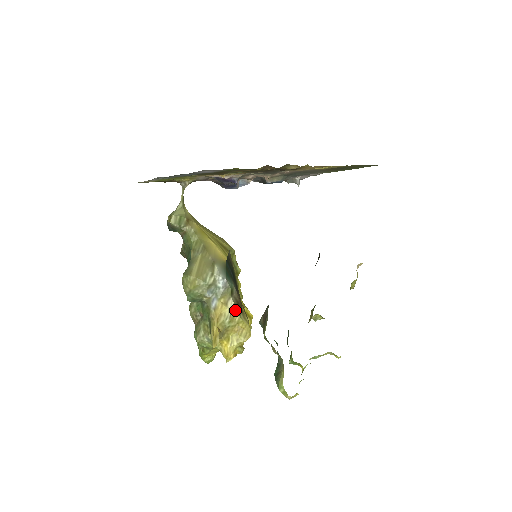
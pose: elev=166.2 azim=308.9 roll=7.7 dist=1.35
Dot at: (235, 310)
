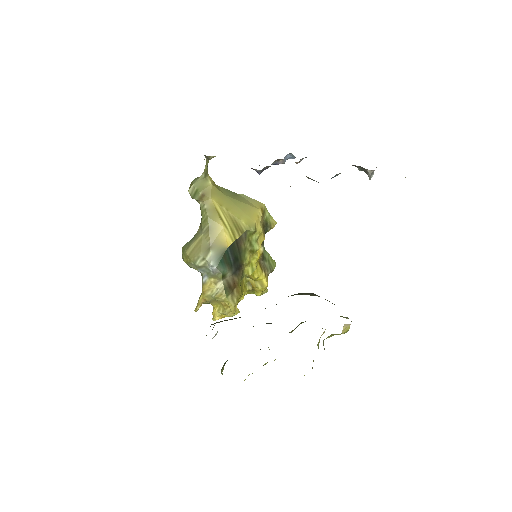
Dot at: (223, 291)
